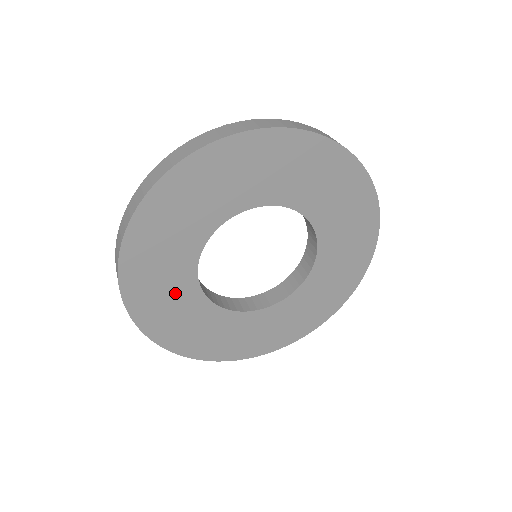
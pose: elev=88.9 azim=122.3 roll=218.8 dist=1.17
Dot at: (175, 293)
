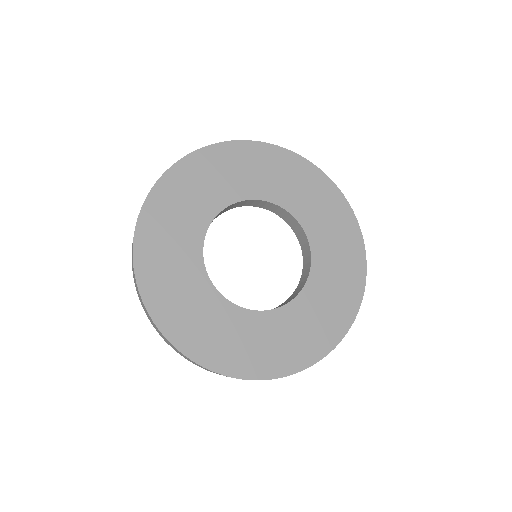
Dot at: (184, 277)
